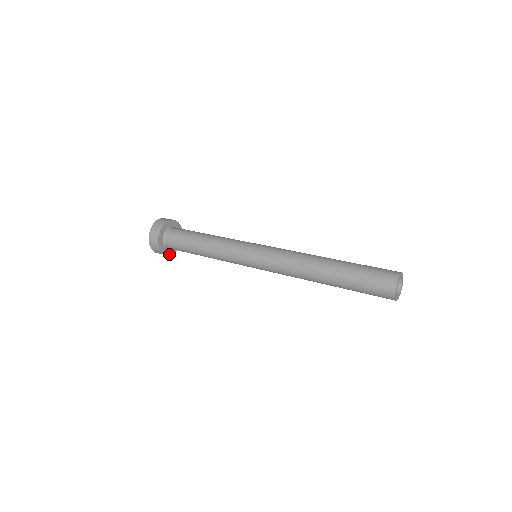
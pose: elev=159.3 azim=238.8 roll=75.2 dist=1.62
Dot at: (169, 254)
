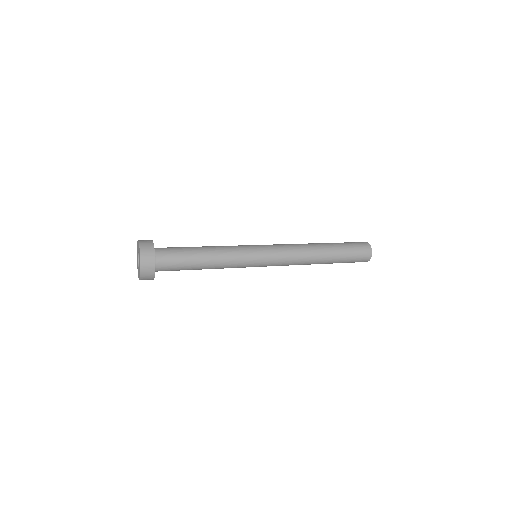
Dot at: (153, 278)
